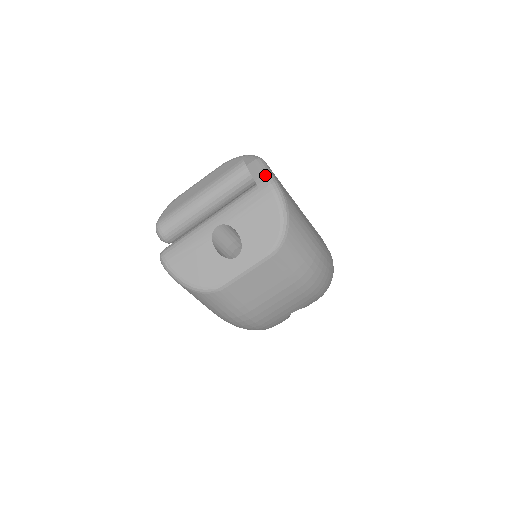
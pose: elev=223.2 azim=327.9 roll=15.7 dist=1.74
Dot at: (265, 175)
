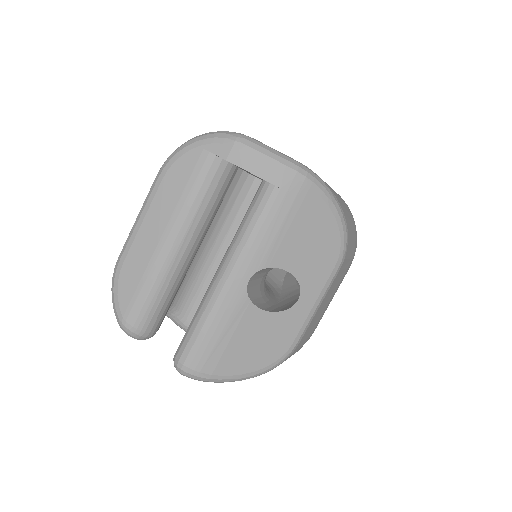
Dot at: (277, 162)
